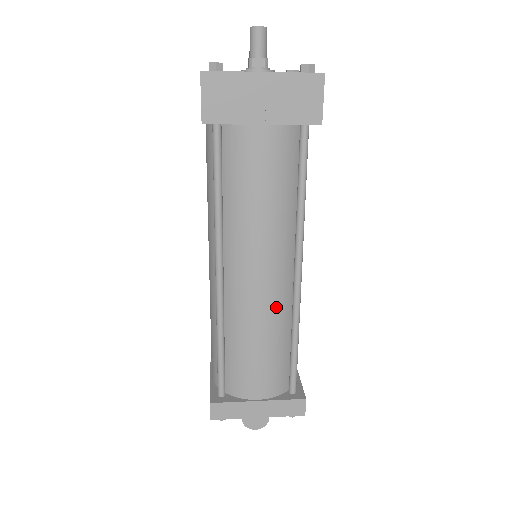
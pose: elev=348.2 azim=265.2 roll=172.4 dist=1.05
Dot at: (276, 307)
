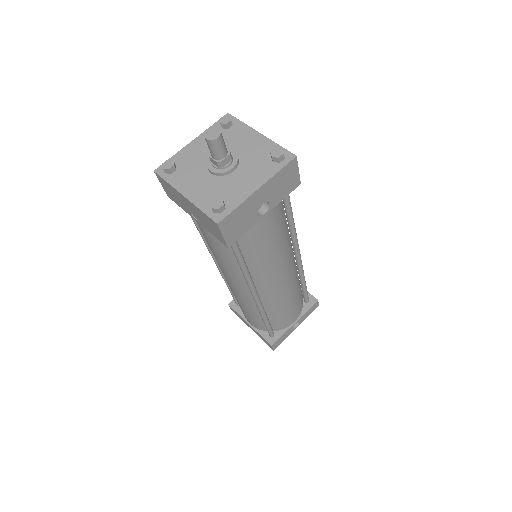
Dot at: (245, 299)
